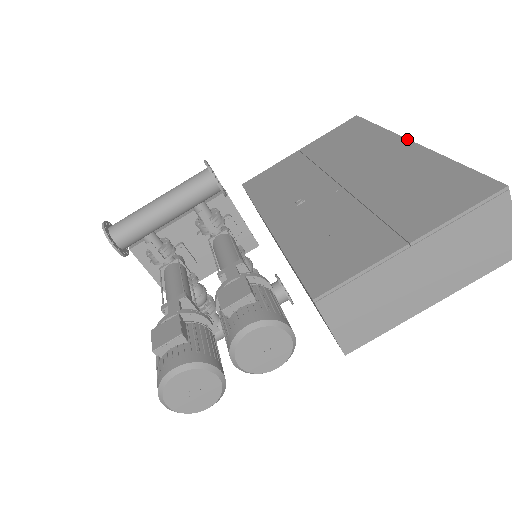
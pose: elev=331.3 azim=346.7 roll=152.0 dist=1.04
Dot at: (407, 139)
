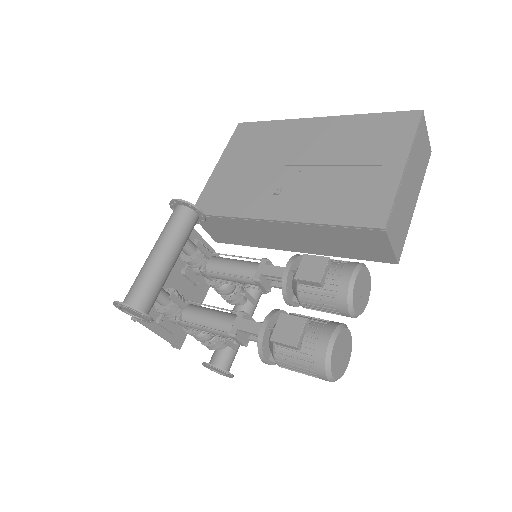
Dot at: (312, 118)
